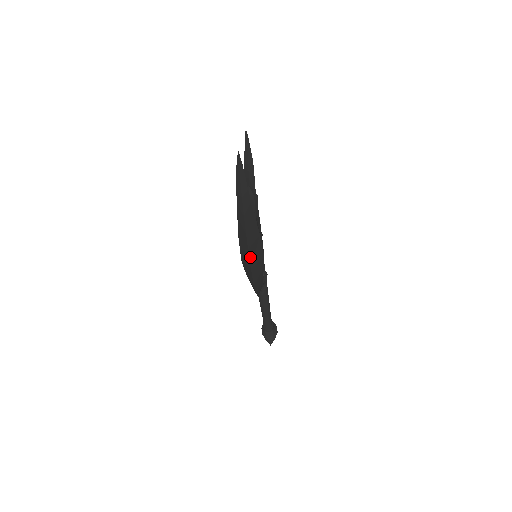
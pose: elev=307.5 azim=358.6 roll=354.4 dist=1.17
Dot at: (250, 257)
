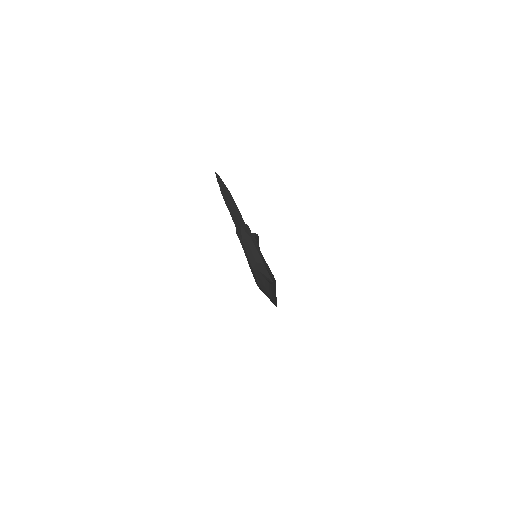
Dot at: (276, 304)
